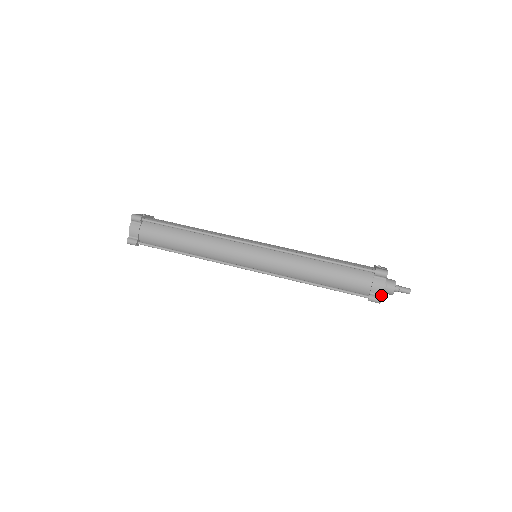
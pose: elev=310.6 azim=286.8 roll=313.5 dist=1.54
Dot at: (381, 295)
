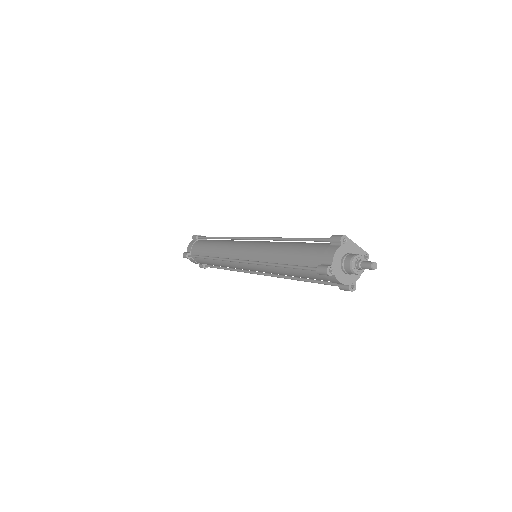
Dot at: (331, 264)
